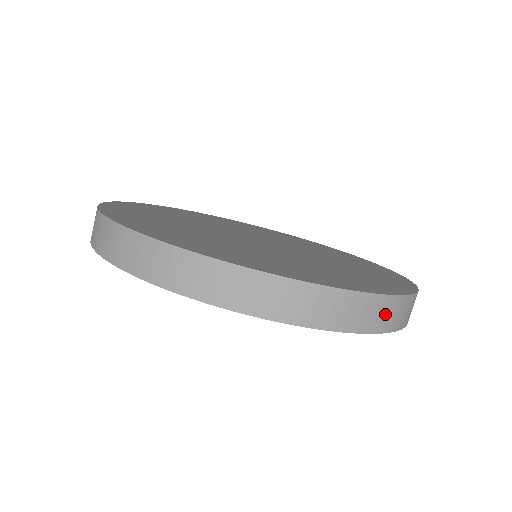
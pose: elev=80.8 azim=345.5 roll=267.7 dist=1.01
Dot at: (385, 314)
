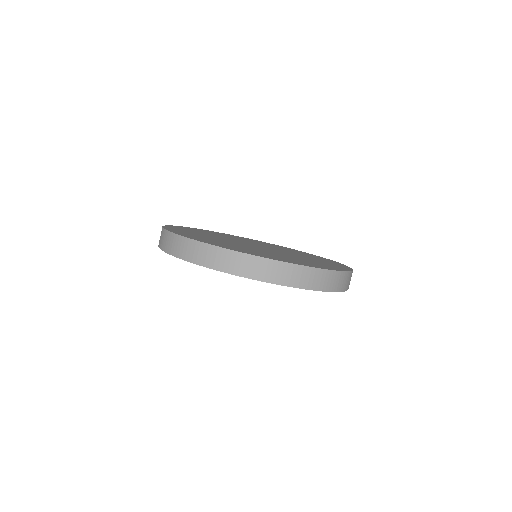
Dot at: (347, 281)
